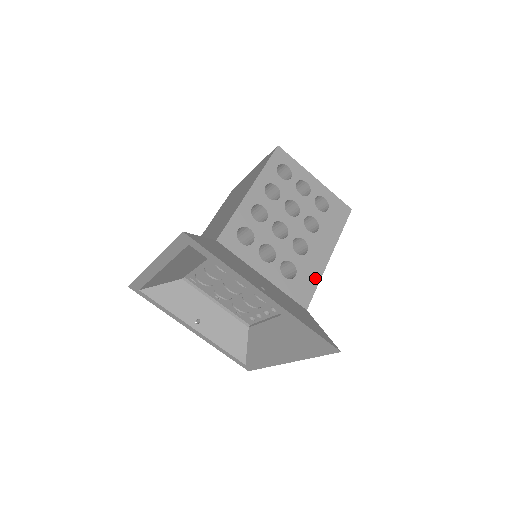
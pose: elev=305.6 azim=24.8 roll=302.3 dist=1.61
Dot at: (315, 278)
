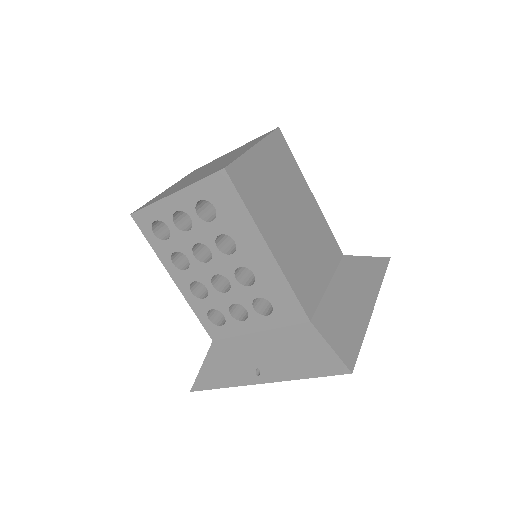
Dot at: (284, 288)
